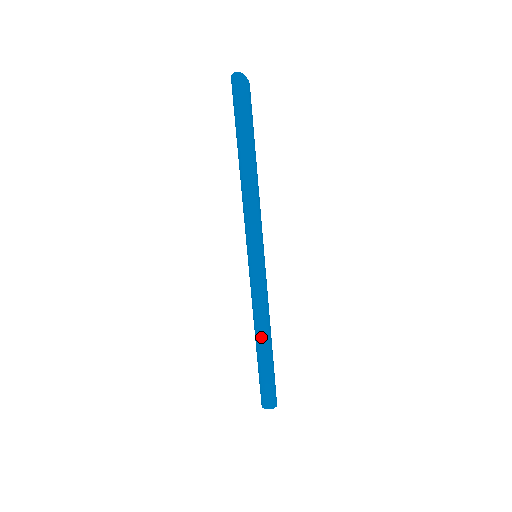
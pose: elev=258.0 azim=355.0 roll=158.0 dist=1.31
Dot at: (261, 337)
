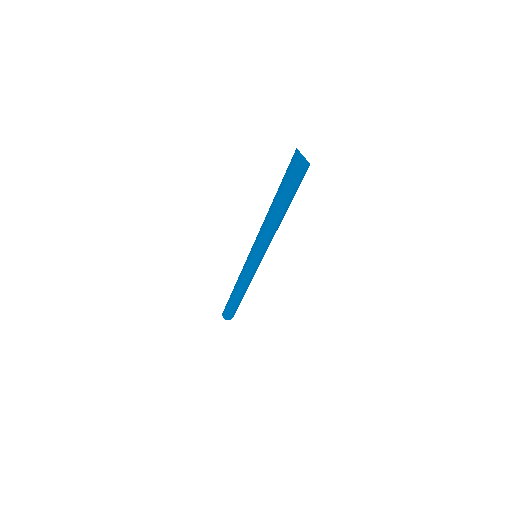
Dot at: (236, 292)
